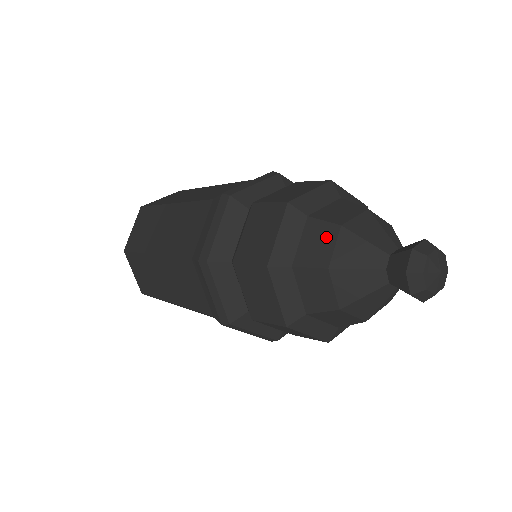
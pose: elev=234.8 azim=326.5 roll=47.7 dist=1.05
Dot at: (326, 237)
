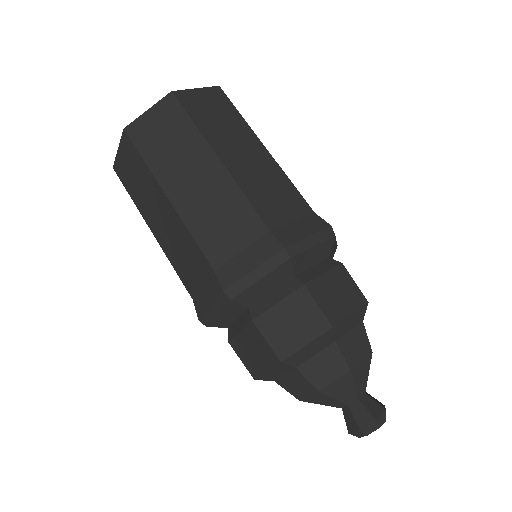
Dot at: (335, 369)
